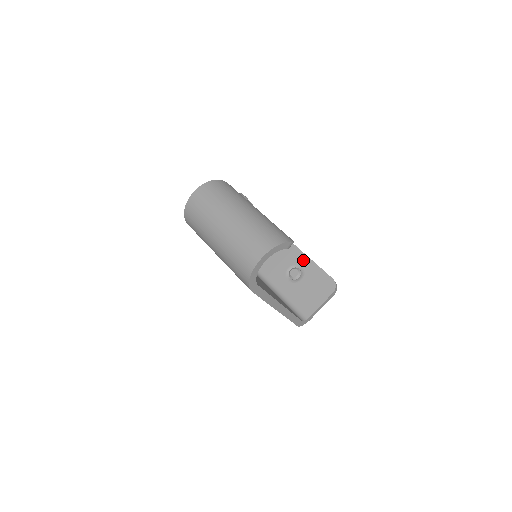
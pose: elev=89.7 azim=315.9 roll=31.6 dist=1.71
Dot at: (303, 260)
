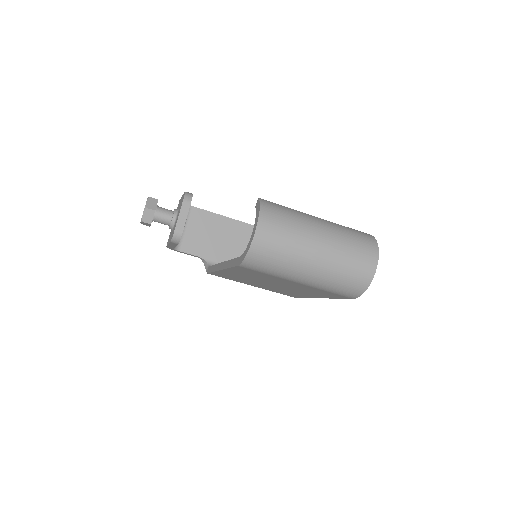
Dot at: occluded
